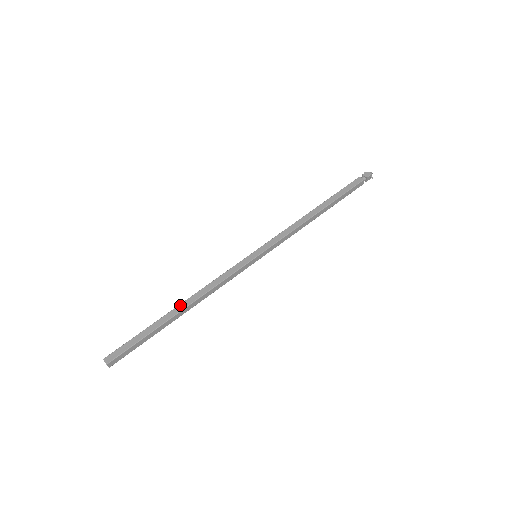
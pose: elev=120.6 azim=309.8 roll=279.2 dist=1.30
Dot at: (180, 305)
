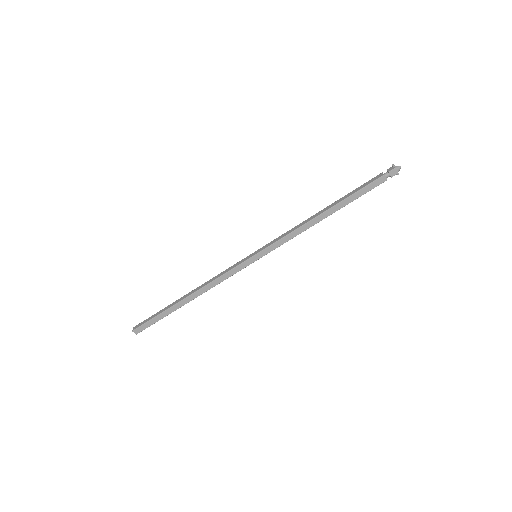
Dot at: (188, 298)
